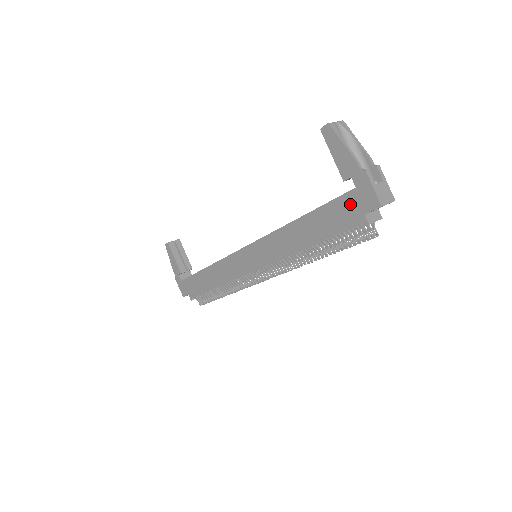
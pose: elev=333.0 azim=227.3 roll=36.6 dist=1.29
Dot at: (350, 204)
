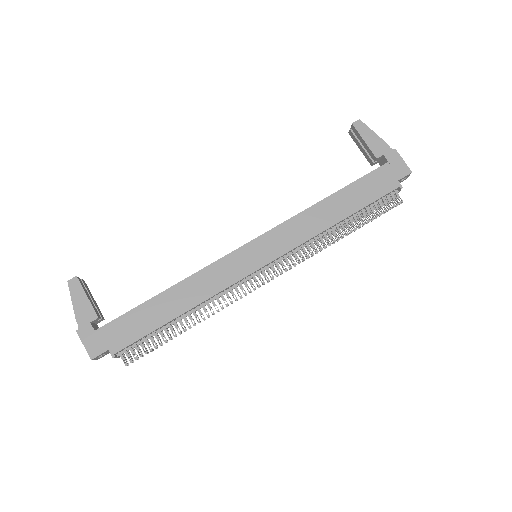
Dot at: (384, 175)
